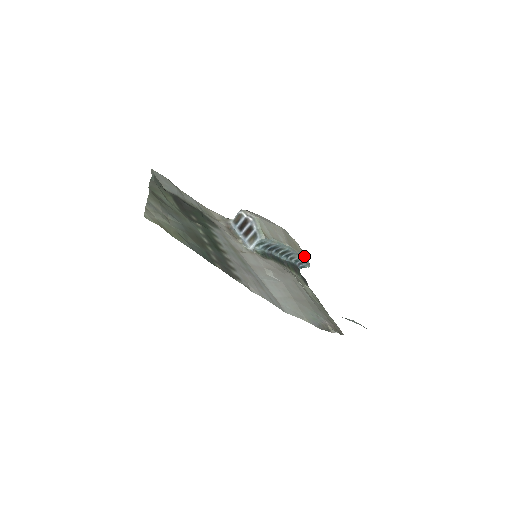
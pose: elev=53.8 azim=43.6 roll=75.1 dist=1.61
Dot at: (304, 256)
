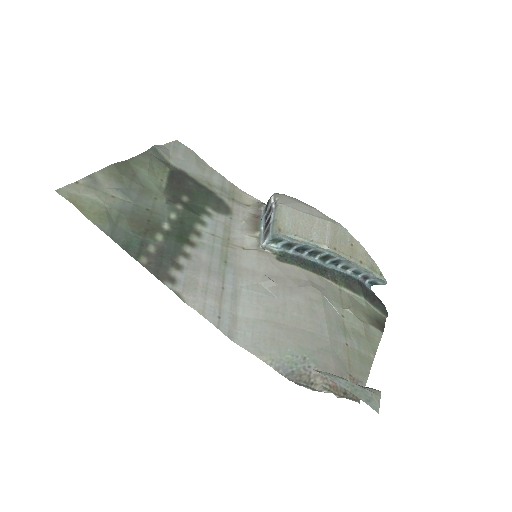
Dot at: (370, 267)
